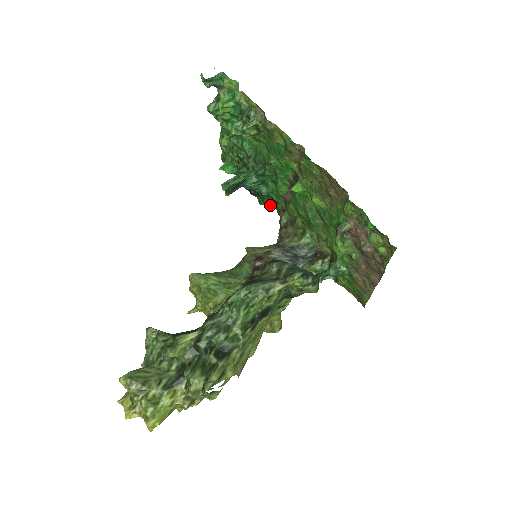
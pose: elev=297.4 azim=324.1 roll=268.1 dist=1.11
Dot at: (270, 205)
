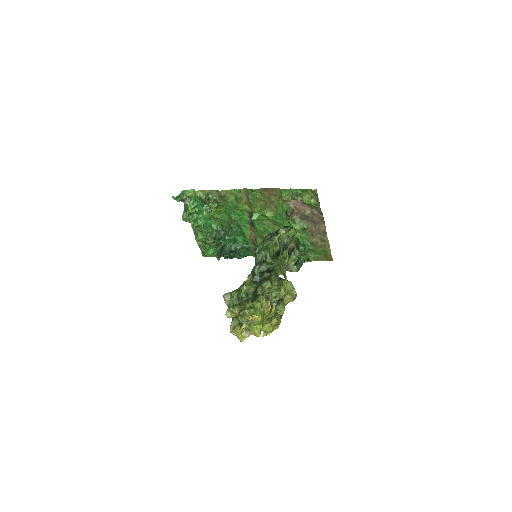
Dot at: (246, 255)
